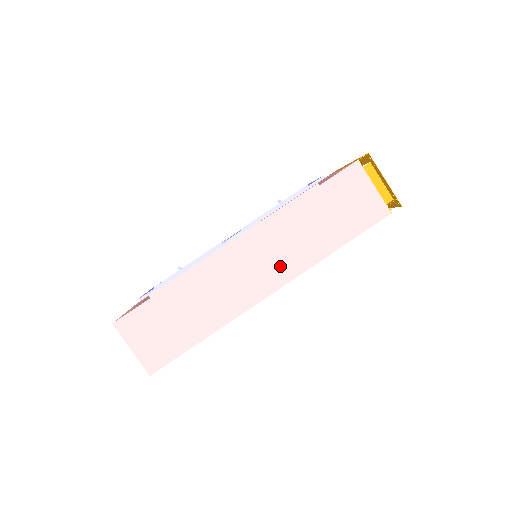
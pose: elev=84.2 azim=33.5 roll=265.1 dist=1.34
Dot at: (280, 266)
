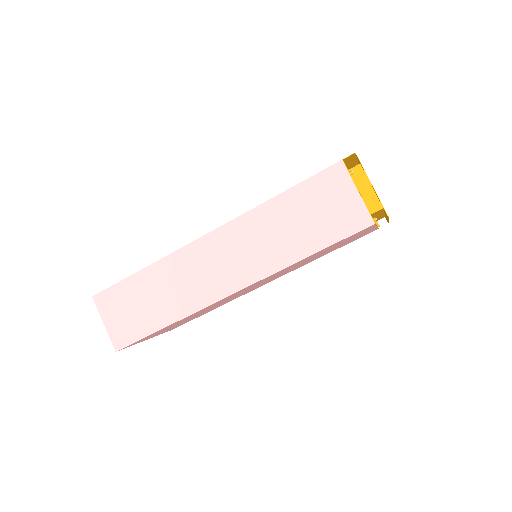
Dot at: (245, 266)
